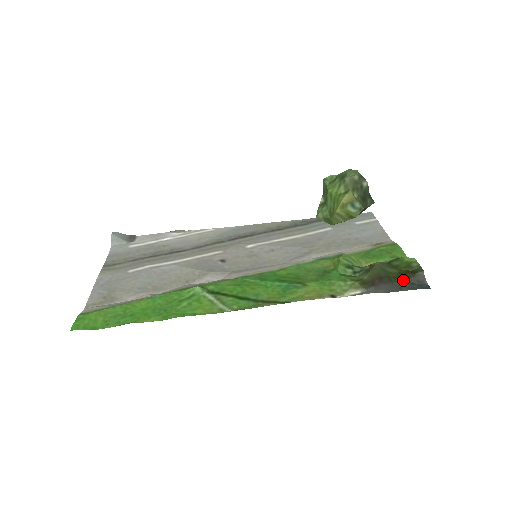
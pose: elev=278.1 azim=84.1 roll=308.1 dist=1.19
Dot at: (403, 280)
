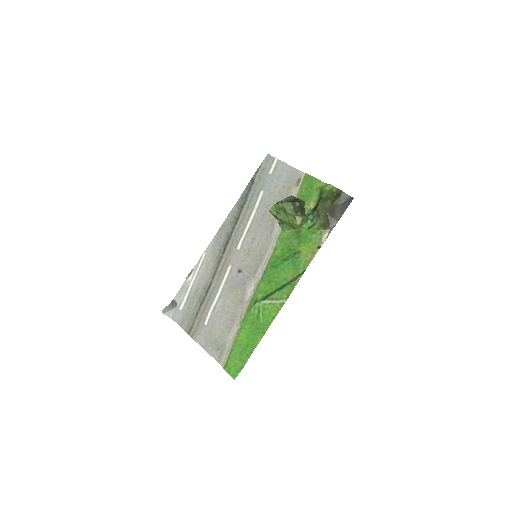
Dot at: (338, 205)
